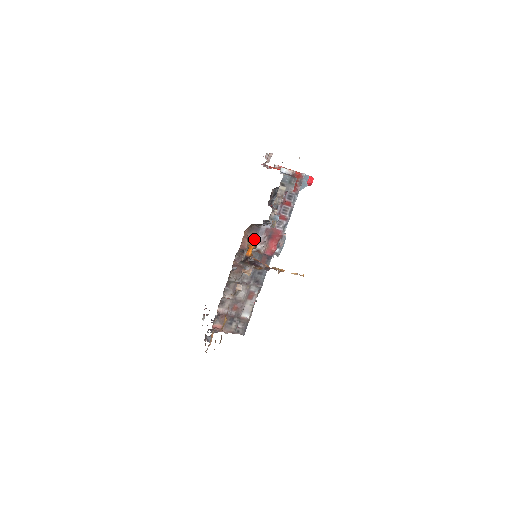
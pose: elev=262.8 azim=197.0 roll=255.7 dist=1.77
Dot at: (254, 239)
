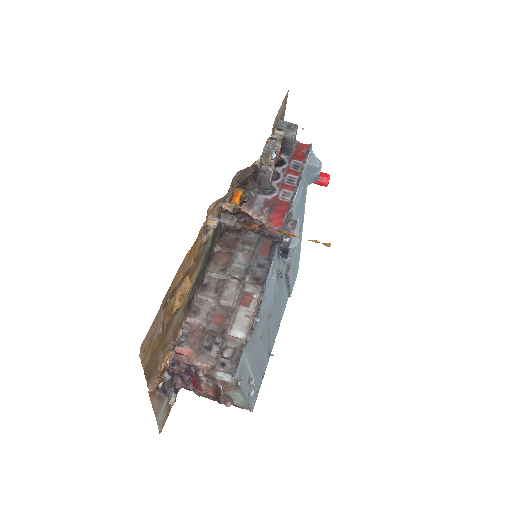
Dot at: (247, 211)
